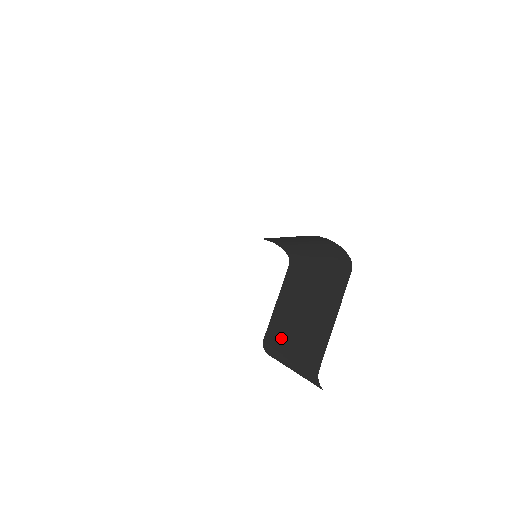
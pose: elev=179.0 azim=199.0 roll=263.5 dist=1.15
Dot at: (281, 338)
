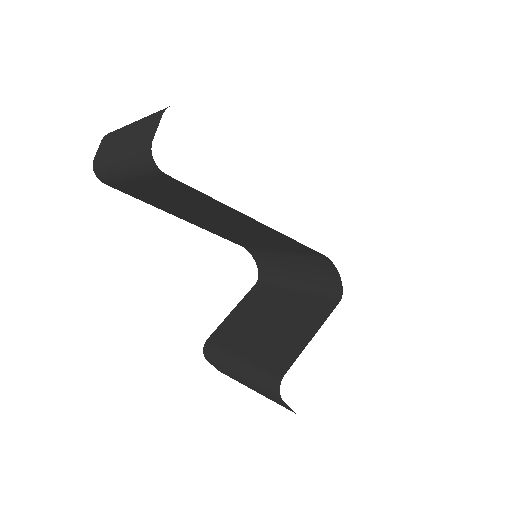
Dot at: (234, 342)
